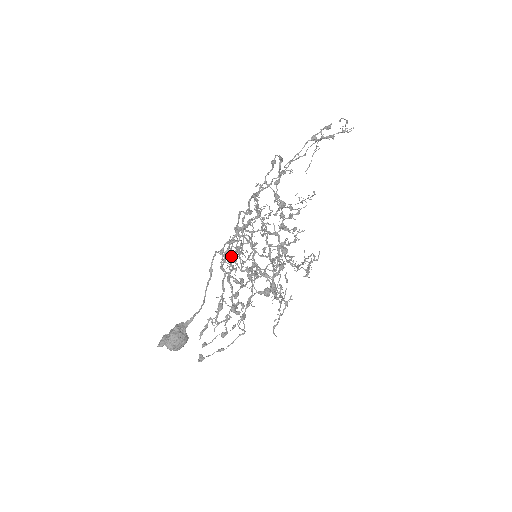
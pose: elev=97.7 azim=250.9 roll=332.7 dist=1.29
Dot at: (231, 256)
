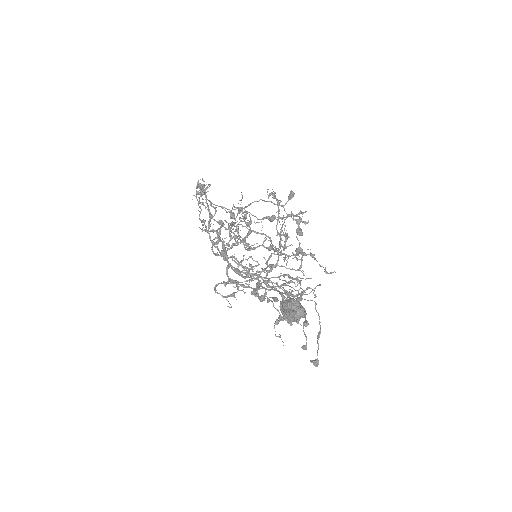
Dot at: (241, 272)
